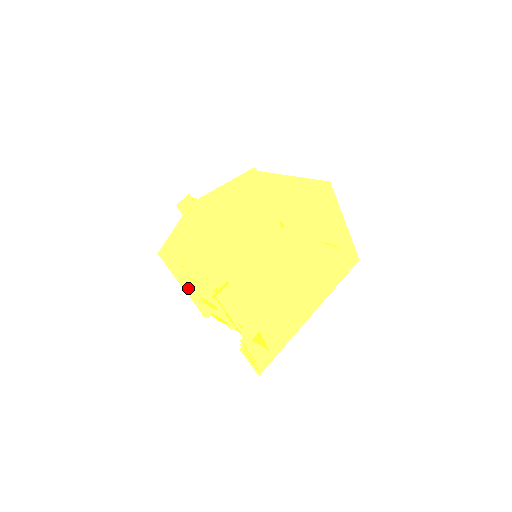
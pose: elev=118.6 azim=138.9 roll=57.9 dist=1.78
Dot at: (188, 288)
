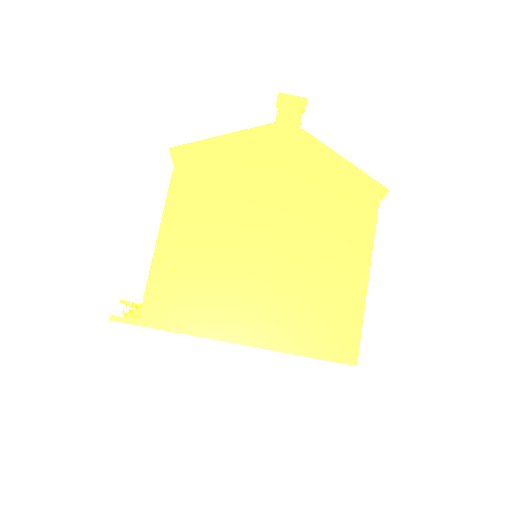
Dot at: occluded
